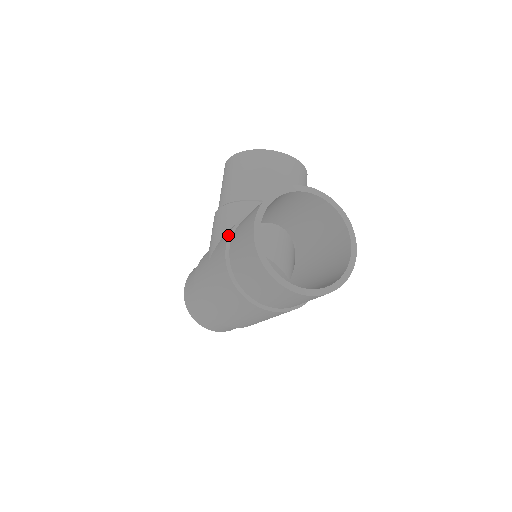
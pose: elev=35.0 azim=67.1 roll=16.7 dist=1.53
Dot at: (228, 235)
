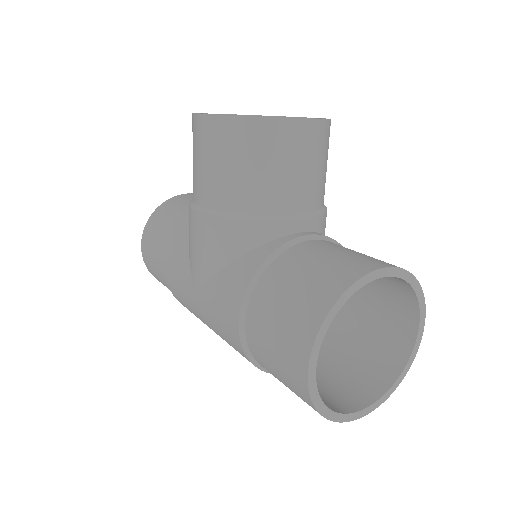
Dot at: (239, 303)
